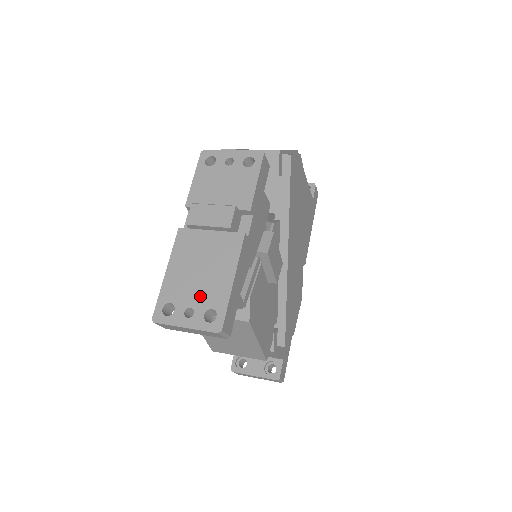
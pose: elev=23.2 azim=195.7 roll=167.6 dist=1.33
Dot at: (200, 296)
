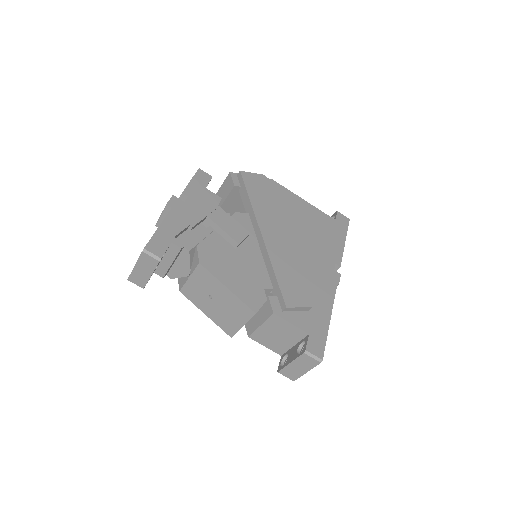
Dot at: occluded
